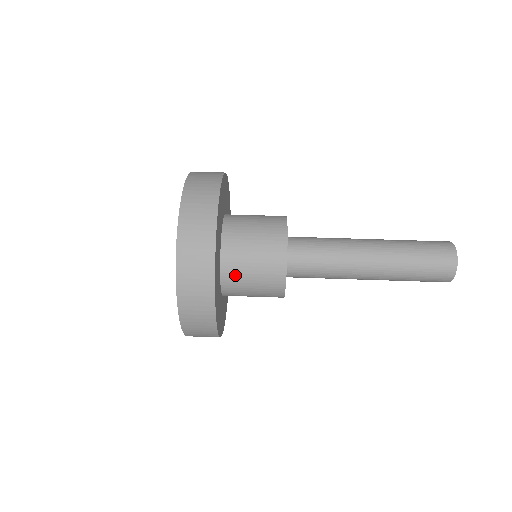
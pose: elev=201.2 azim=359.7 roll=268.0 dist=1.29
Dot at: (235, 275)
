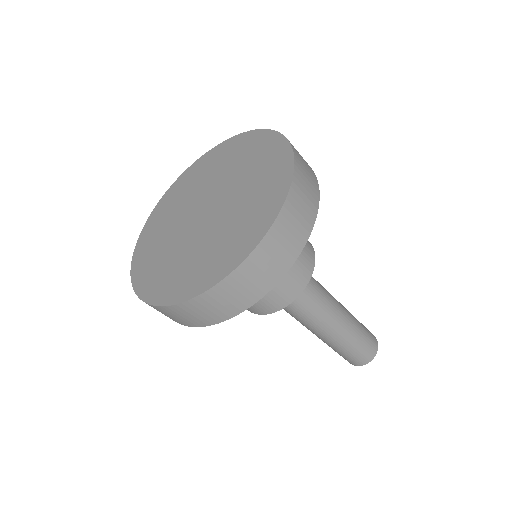
Dot at: occluded
